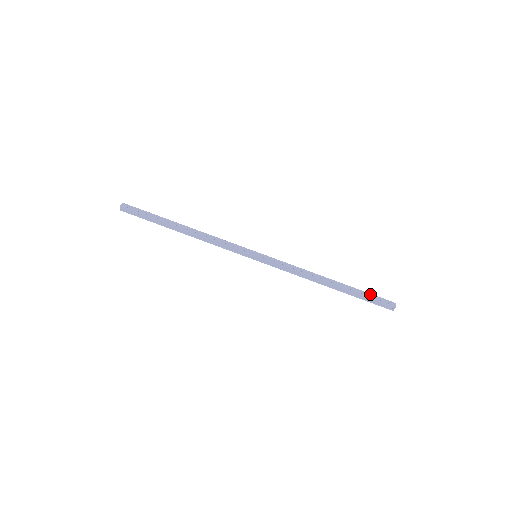
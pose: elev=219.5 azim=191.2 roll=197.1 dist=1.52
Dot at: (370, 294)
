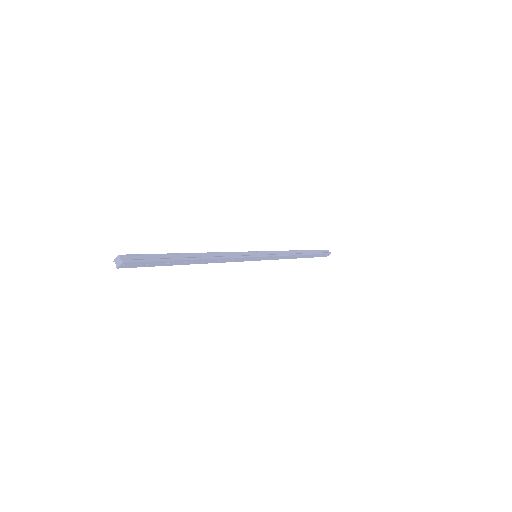
Dot at: (318, 250)
